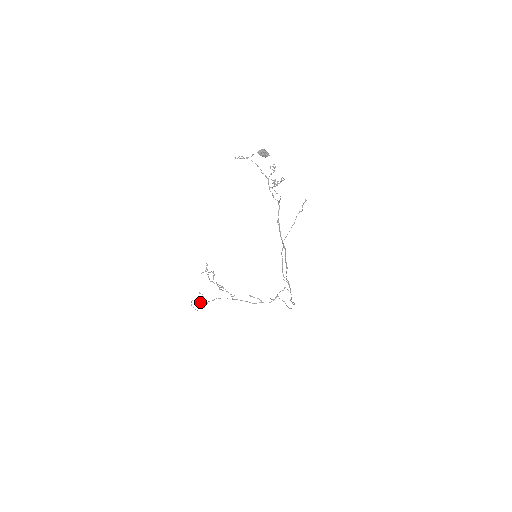
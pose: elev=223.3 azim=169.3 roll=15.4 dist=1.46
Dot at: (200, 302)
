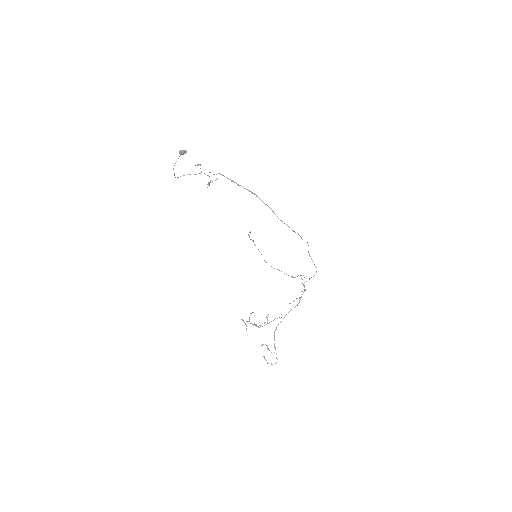
Dot at: occluded
